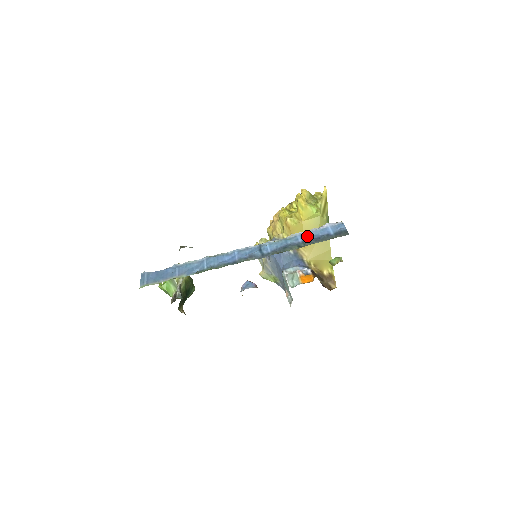
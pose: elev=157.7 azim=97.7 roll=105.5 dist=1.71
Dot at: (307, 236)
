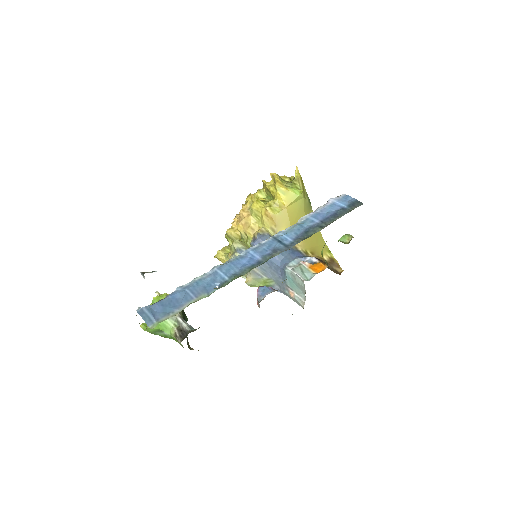
Dot at: (321, 215)
